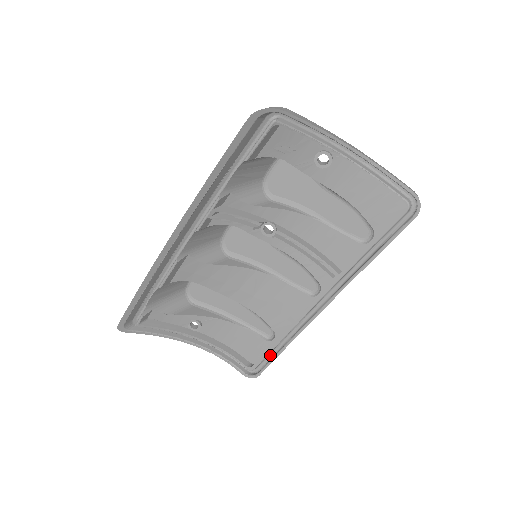
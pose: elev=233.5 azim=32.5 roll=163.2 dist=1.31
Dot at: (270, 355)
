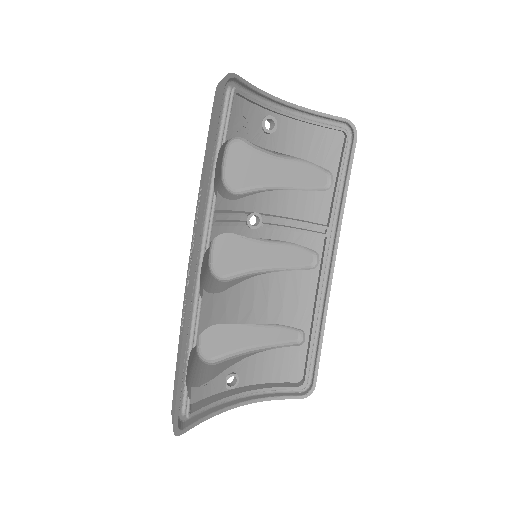
Dot at: occluded
